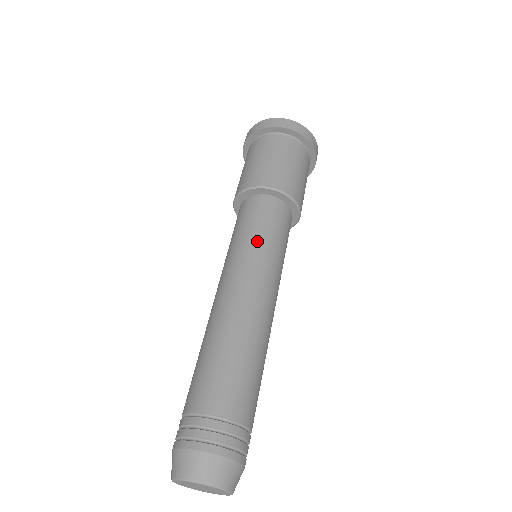
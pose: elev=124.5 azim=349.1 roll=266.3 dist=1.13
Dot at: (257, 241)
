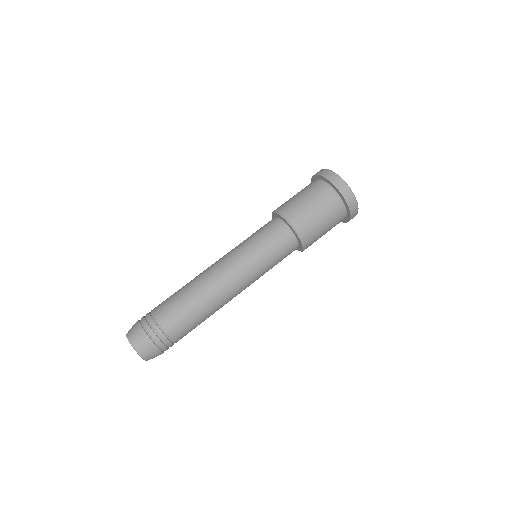
Dot at: (254, 250)
